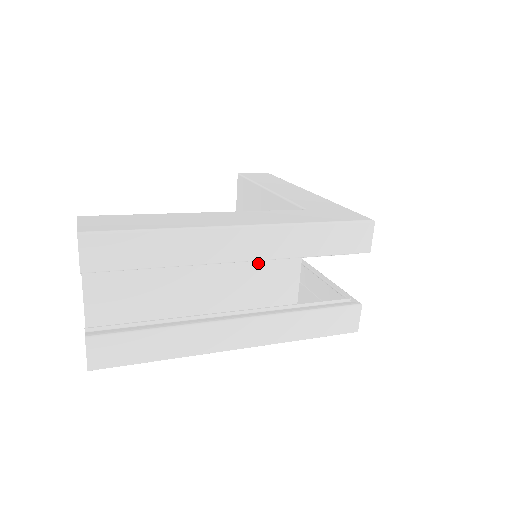
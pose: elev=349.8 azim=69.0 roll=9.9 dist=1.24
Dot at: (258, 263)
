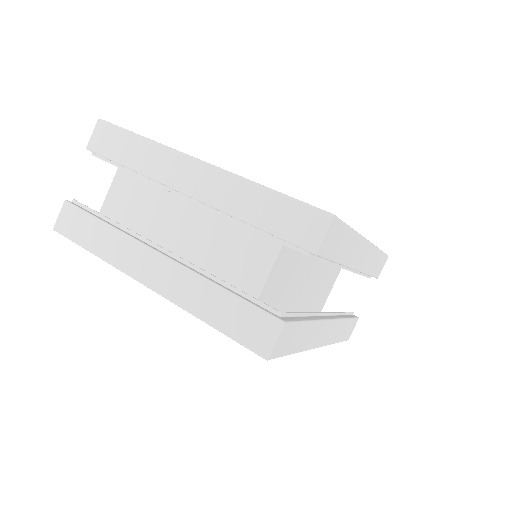
Dot at: (232, 240)
